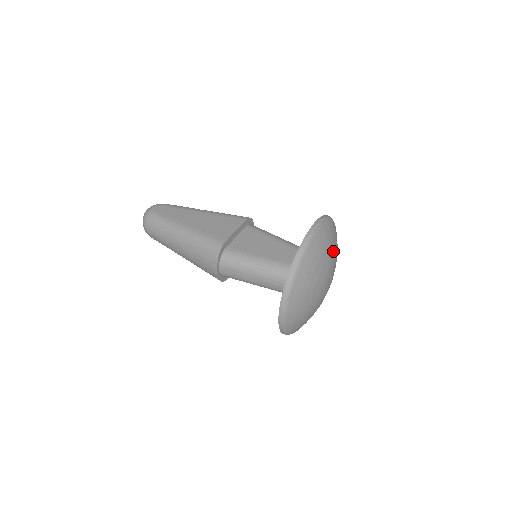
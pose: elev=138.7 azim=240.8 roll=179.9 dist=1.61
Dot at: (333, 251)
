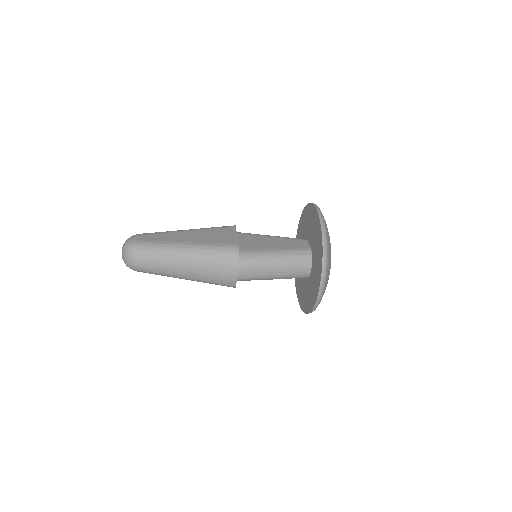
Dot at: occluded
